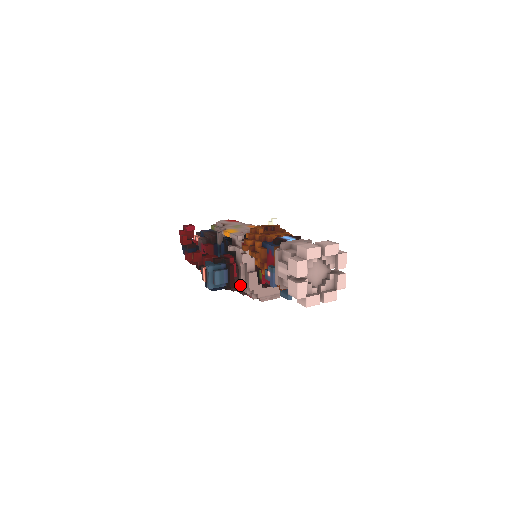
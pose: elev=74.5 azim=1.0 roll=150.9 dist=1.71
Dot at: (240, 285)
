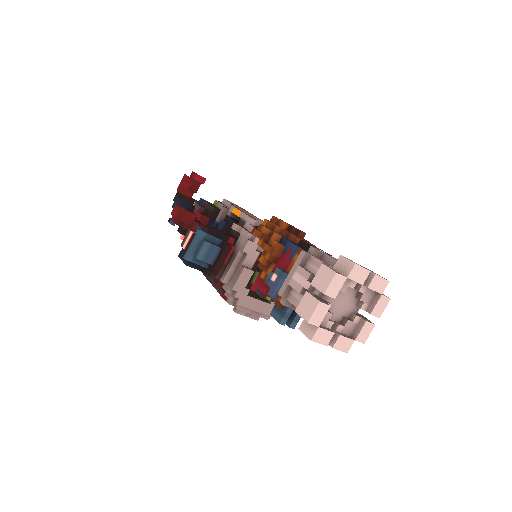
Dot at: (223, 277)
